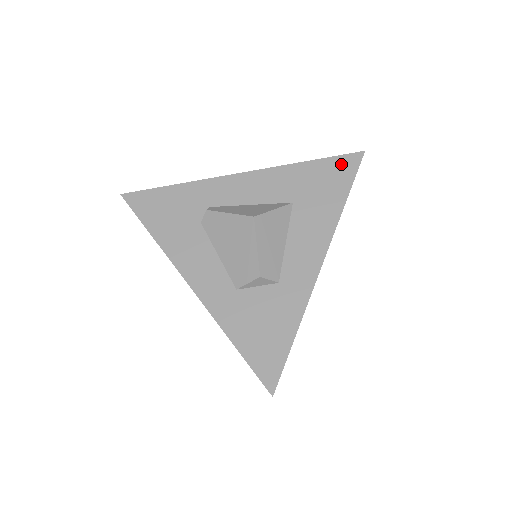
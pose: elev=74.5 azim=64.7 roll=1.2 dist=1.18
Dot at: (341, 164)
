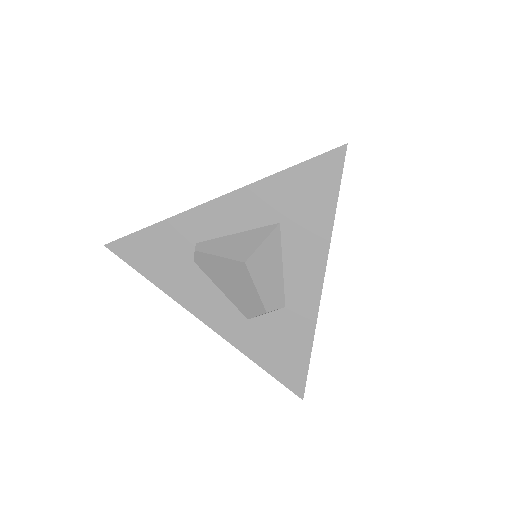
Dot at: (323, 166)
